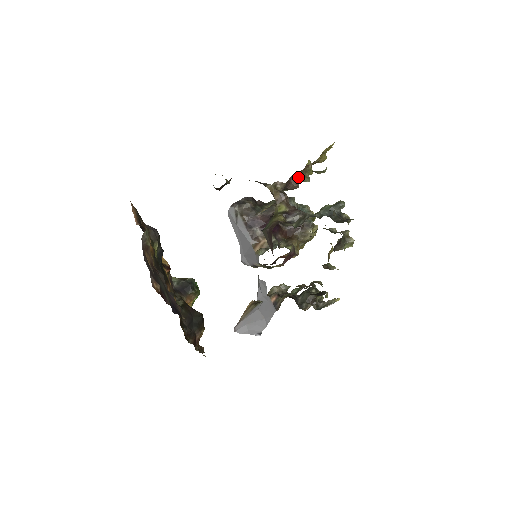
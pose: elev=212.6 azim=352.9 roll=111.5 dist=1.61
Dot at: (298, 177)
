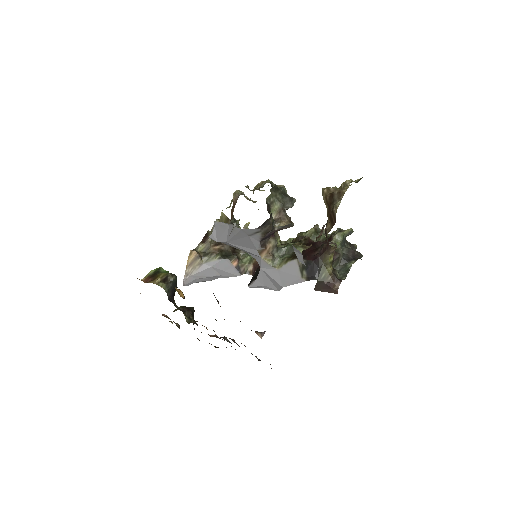
Dot at: occluded
